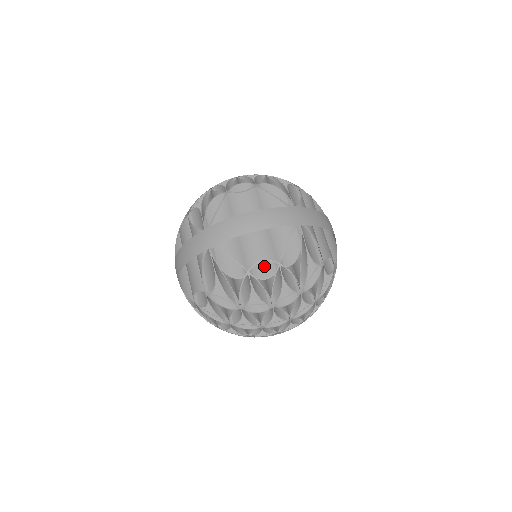
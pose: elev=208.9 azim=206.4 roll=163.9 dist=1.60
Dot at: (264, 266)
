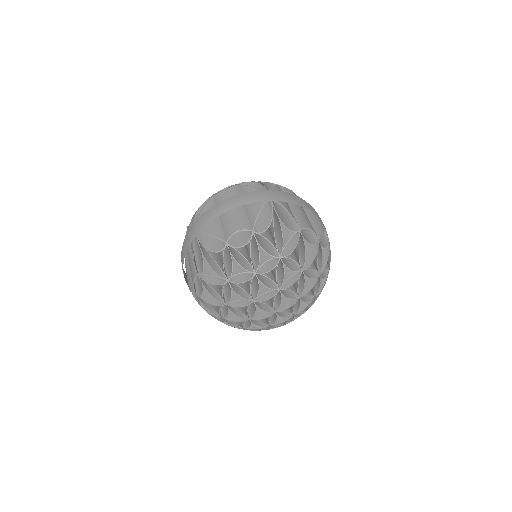
Dot at: (307, 236)
